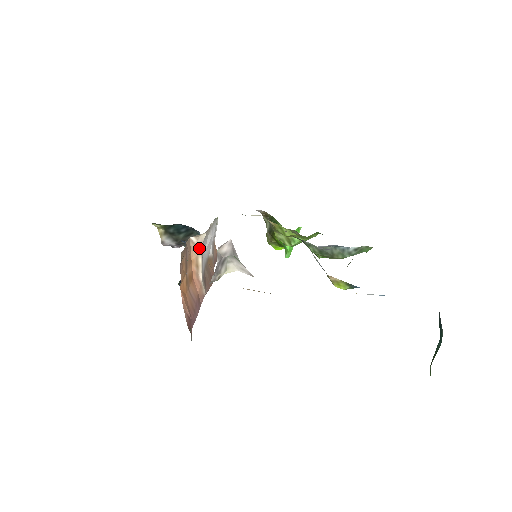
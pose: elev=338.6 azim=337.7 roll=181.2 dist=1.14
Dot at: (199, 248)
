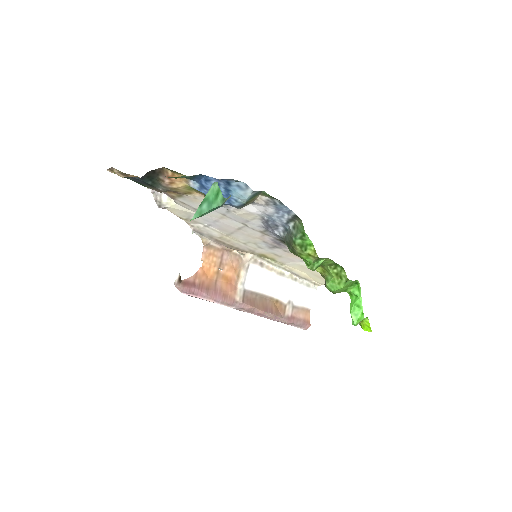
Dot at: (244, 264)
